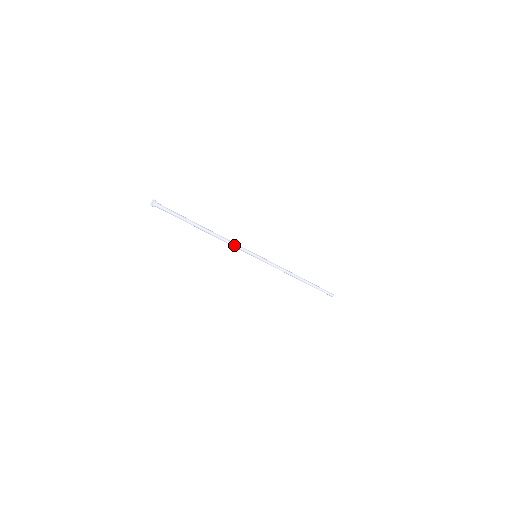
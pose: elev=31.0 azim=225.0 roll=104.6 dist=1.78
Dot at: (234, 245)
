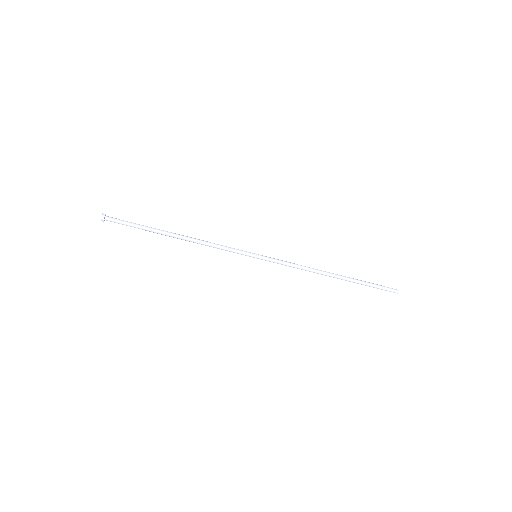
Dot at: (219, 248)
